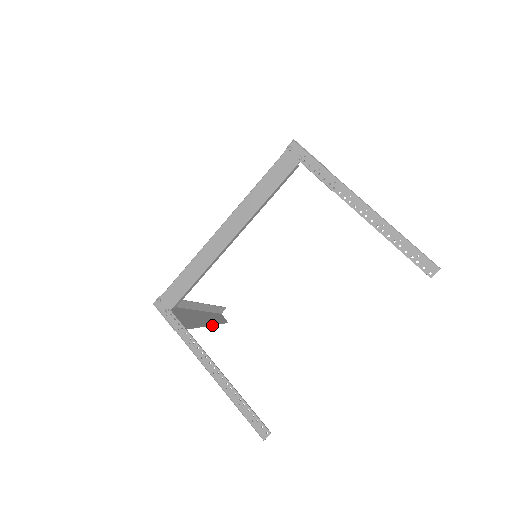
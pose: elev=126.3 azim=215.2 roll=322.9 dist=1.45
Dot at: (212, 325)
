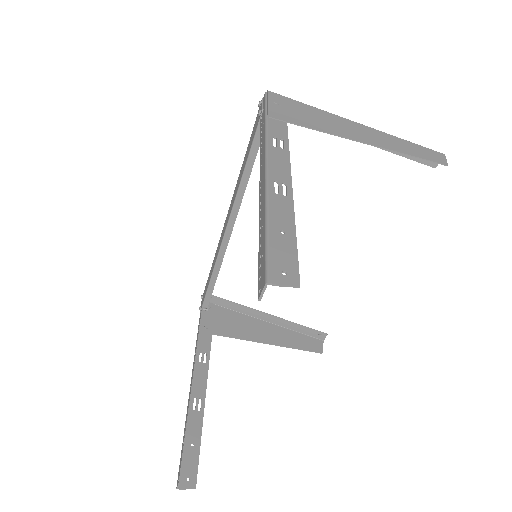
Dot at: (282, 346)
